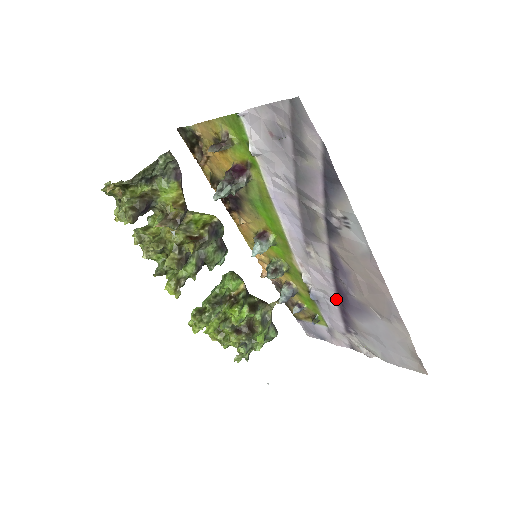
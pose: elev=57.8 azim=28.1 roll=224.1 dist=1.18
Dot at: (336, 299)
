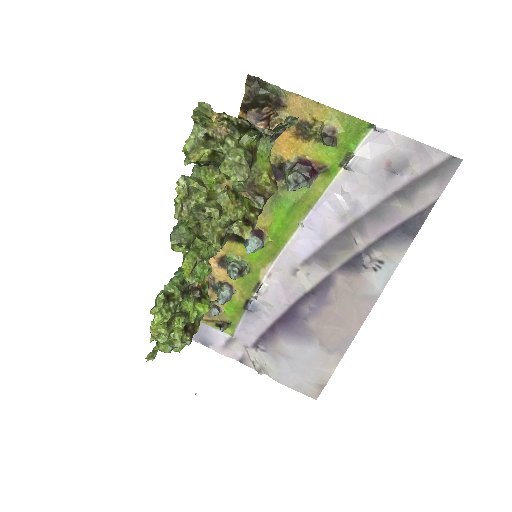
Dot at: (278, 317)
